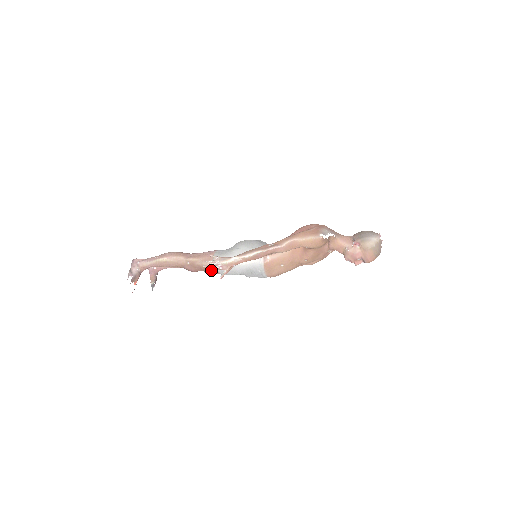
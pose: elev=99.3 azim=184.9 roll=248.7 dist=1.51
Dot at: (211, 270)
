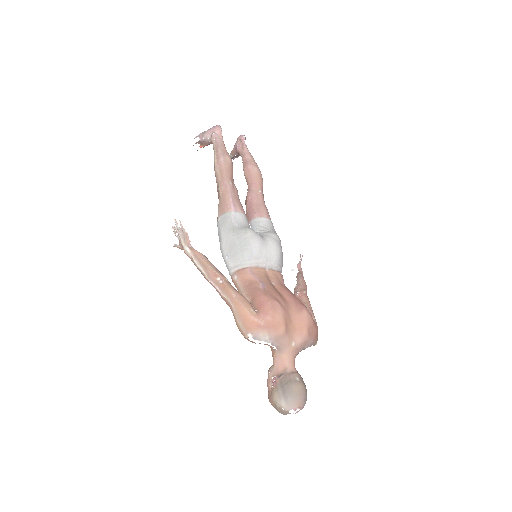
Dot at: occluded
